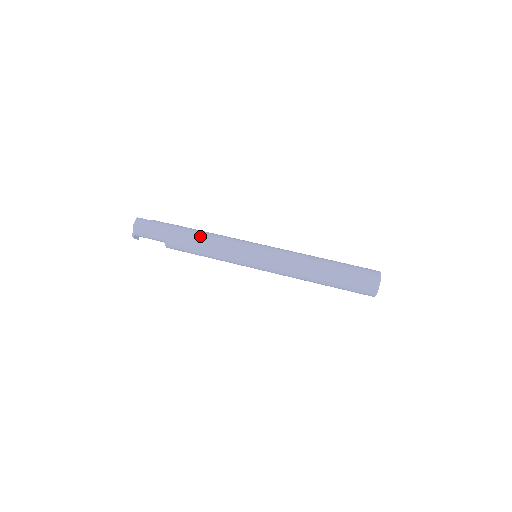
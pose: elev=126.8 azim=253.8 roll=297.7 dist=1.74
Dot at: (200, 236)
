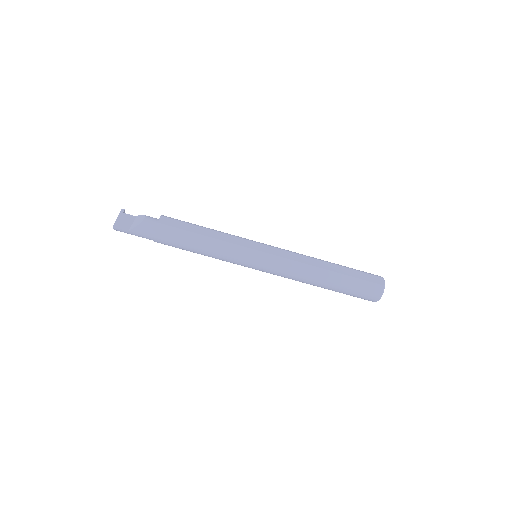
Dot at: occluded
